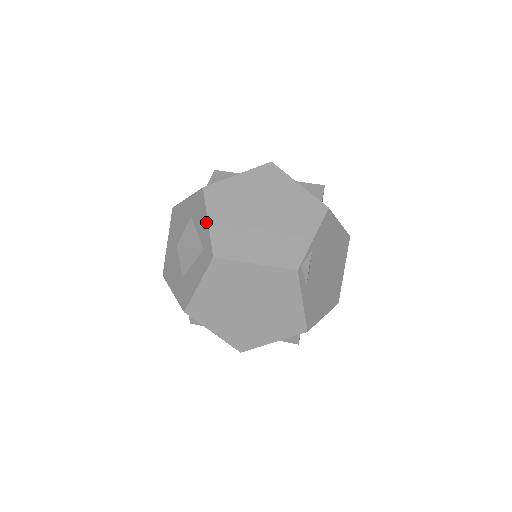
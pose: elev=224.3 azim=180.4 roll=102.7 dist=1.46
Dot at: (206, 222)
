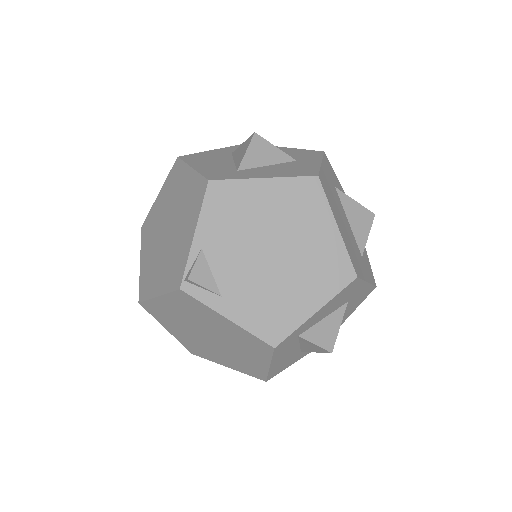
Dot at: occluded
